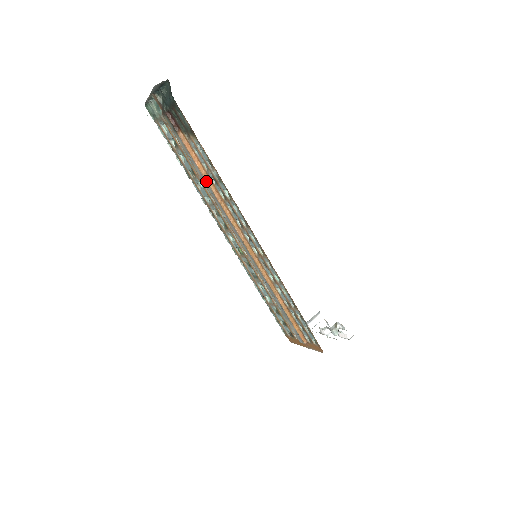
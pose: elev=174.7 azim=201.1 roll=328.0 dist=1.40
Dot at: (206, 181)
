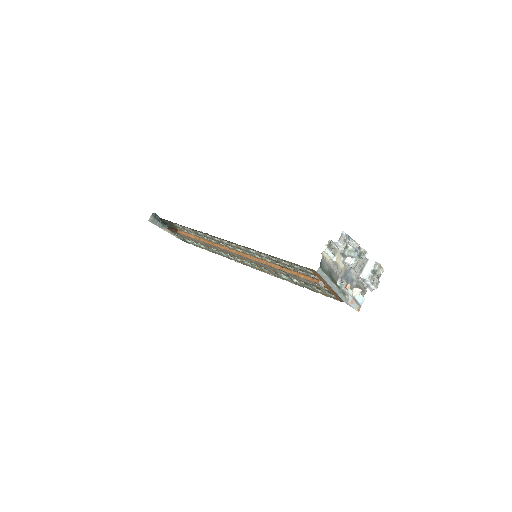
Dot at: (199, 241)
